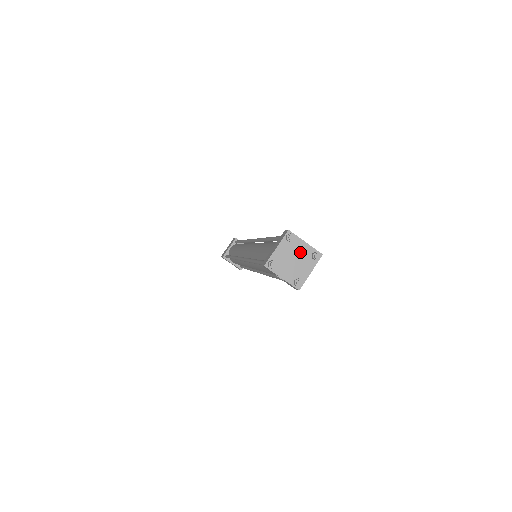
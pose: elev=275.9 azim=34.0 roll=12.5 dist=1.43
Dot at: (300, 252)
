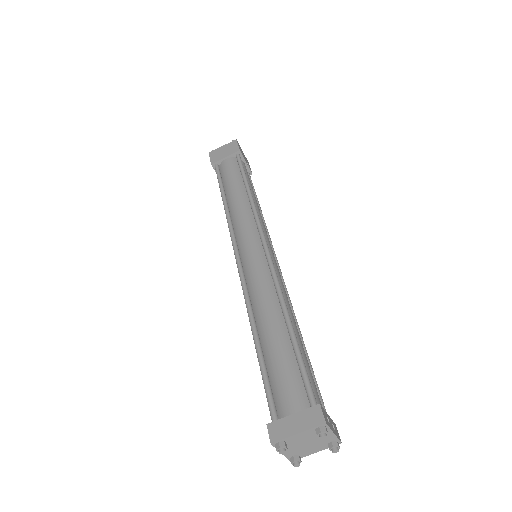
Dot at: (320, 439)
